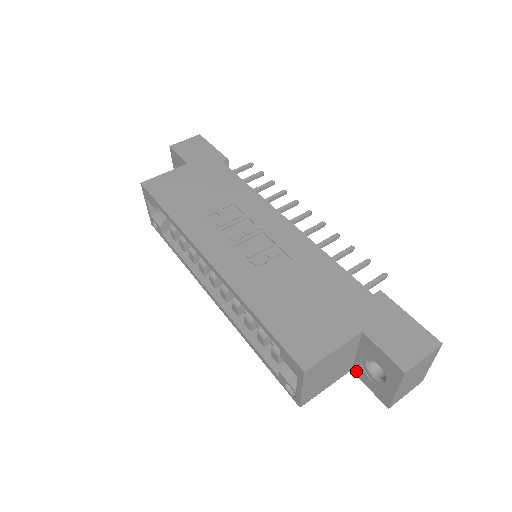
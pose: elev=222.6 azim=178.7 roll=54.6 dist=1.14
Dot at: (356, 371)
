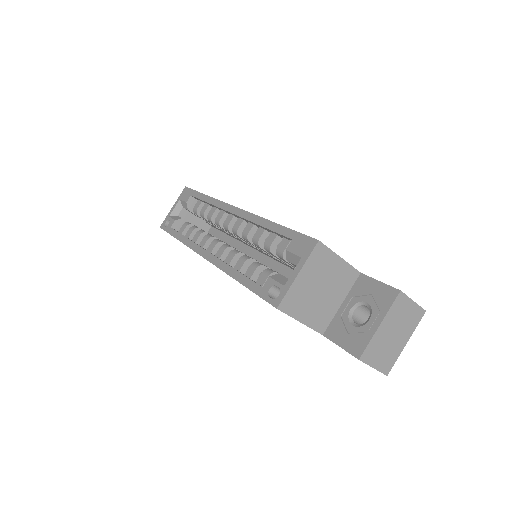
Dot at: (330, 332)
